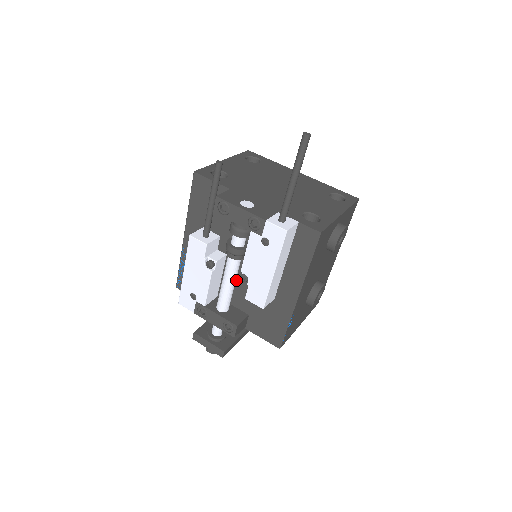
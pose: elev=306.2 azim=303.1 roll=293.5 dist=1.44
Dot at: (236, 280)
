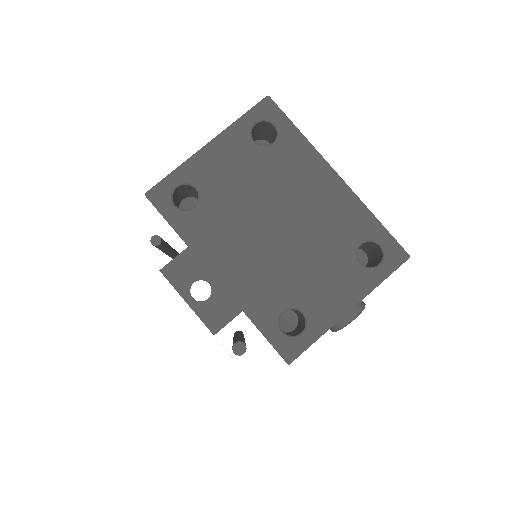
Dot at: occluded
